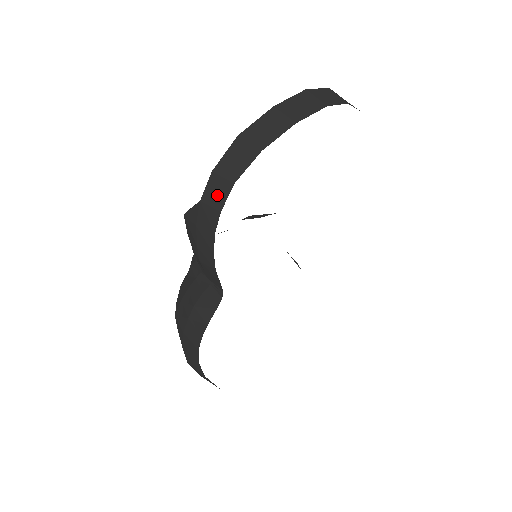
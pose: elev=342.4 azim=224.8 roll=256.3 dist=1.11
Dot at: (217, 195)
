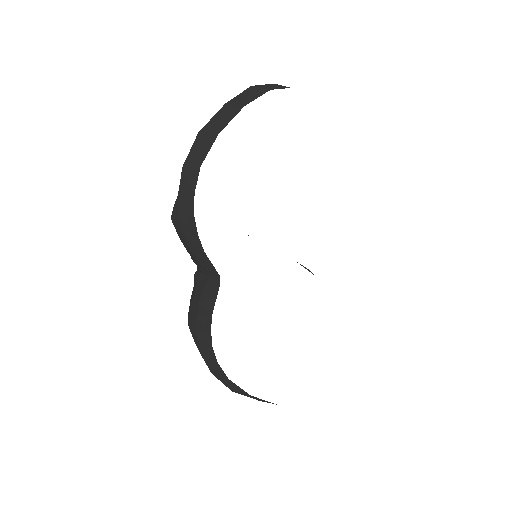
Dot at: (189, 182)
